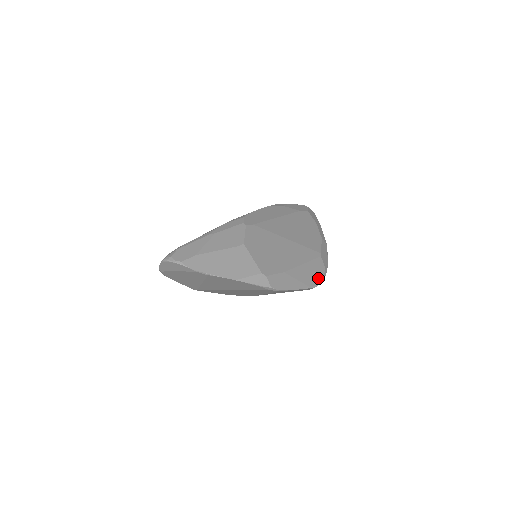
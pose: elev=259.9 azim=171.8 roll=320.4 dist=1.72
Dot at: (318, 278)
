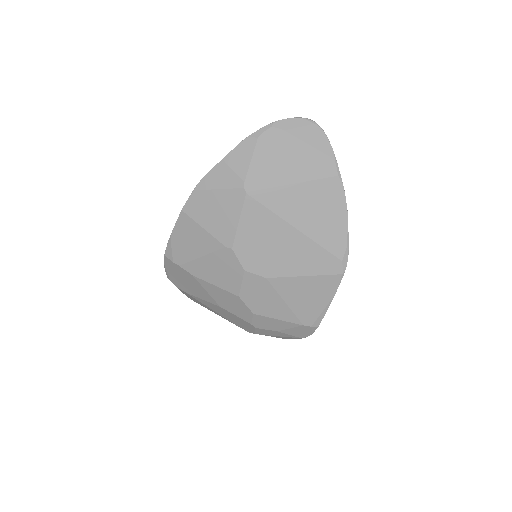
Dot at: occluded
